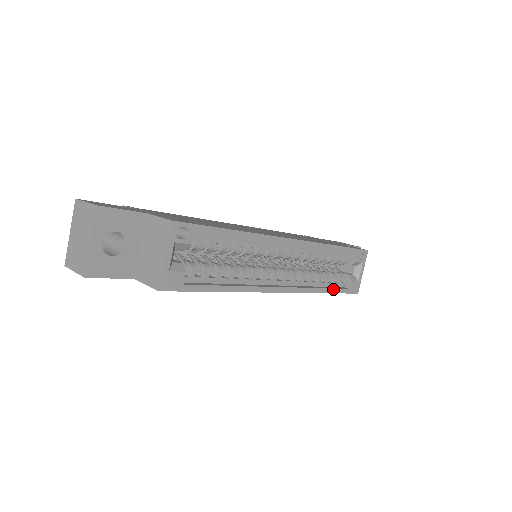
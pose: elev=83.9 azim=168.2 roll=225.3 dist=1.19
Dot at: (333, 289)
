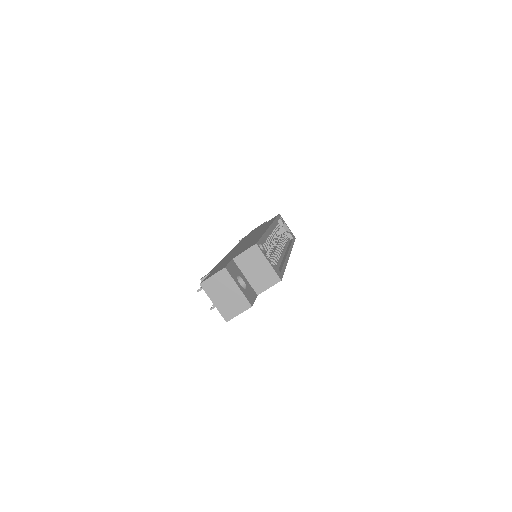
Dot at: (292, 242)
